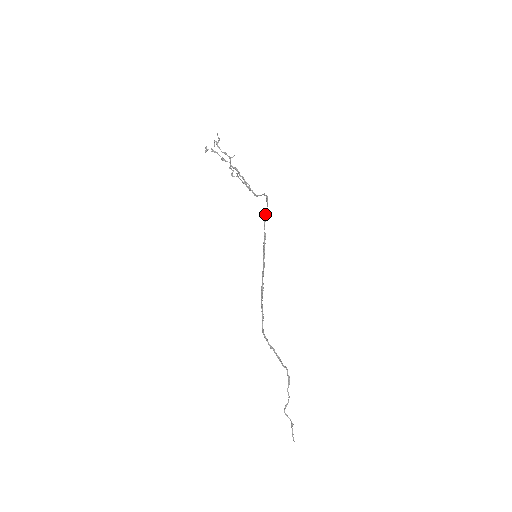
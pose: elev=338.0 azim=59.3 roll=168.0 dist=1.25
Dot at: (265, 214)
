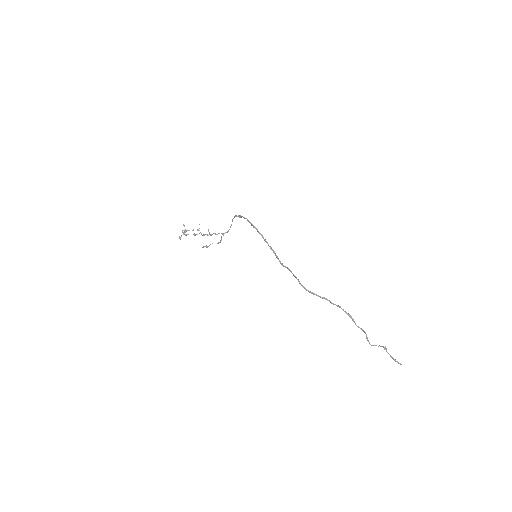
Dot at: (239, 216)
